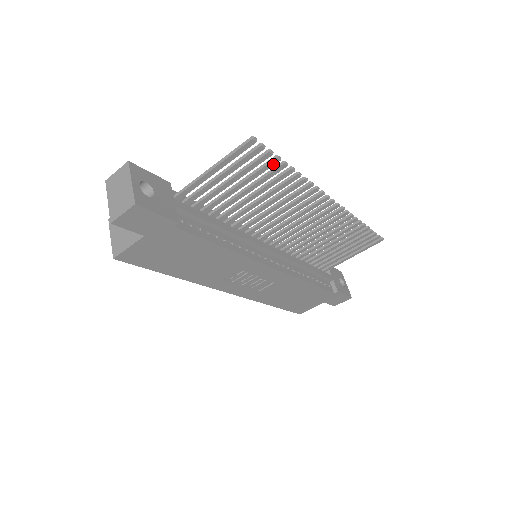
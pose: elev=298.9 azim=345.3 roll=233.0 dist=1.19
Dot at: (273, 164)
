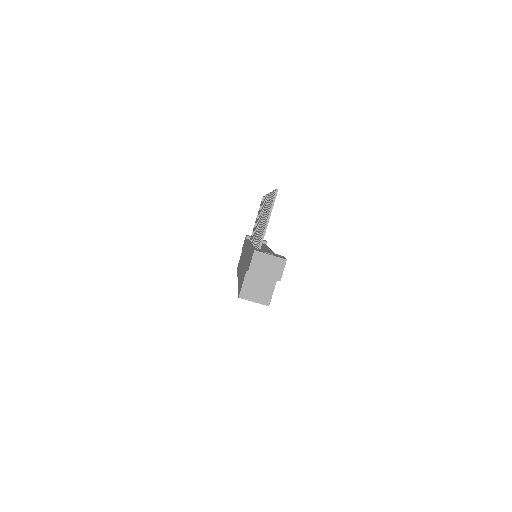
Dot at: occluded
